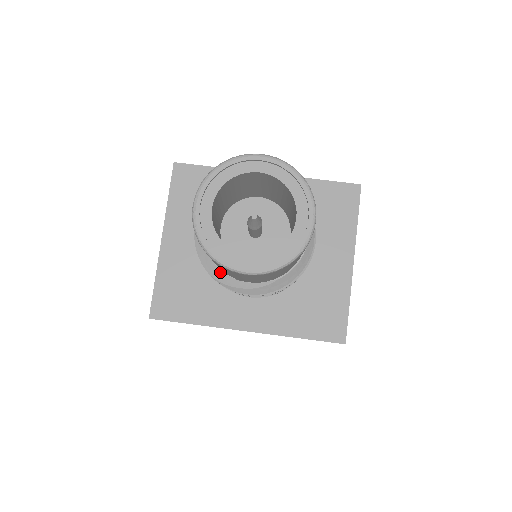
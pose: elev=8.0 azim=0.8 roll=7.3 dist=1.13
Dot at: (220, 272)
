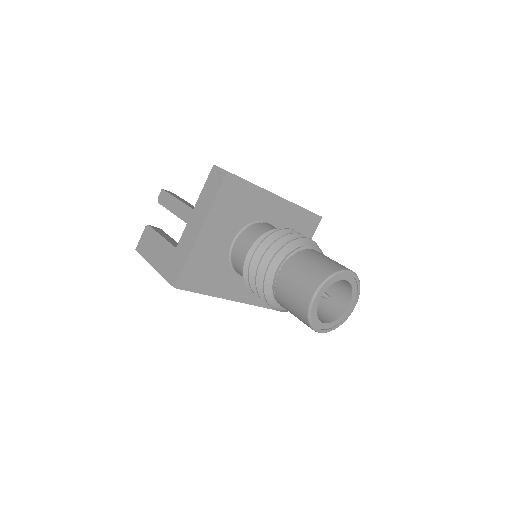
Dot at: (274, 300)
